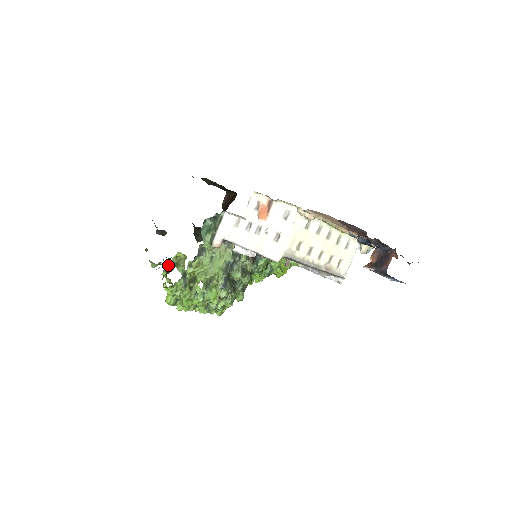
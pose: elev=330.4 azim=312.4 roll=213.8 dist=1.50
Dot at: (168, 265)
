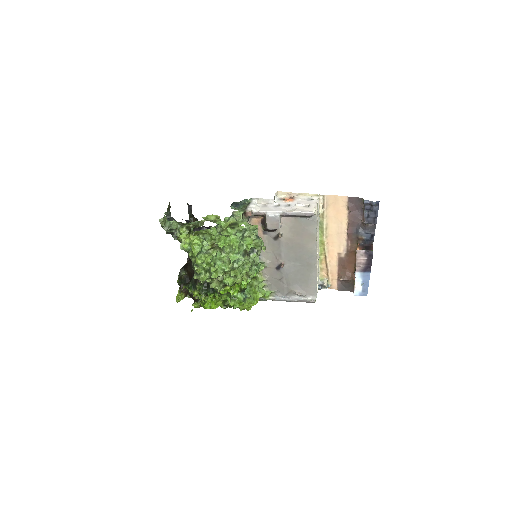
Dot at: occluded
